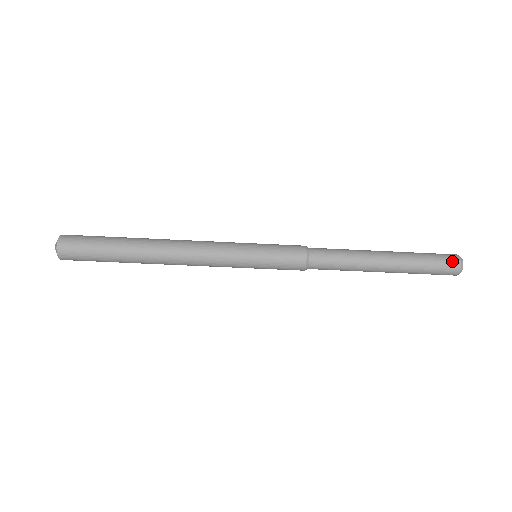
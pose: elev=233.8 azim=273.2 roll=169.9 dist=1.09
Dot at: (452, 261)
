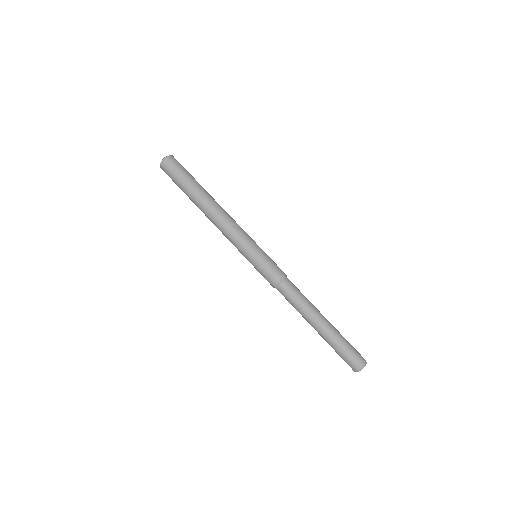
Dot at: (357, 361)
